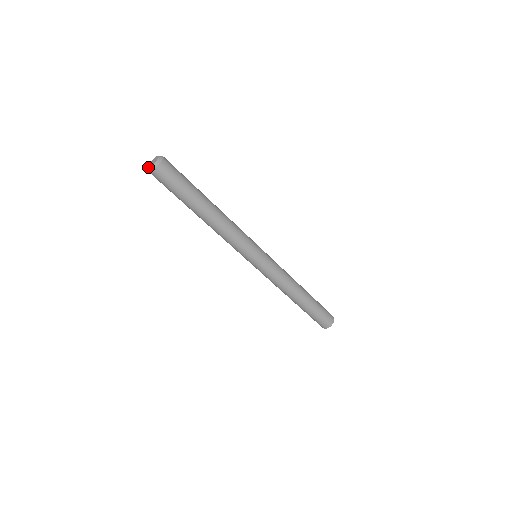
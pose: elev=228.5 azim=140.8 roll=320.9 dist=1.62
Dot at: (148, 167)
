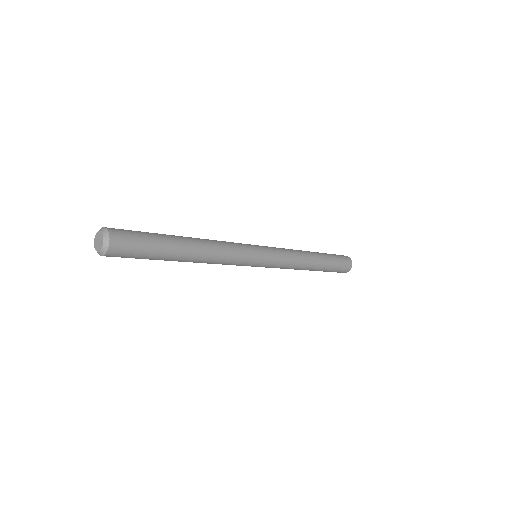
Dot at: occluded
